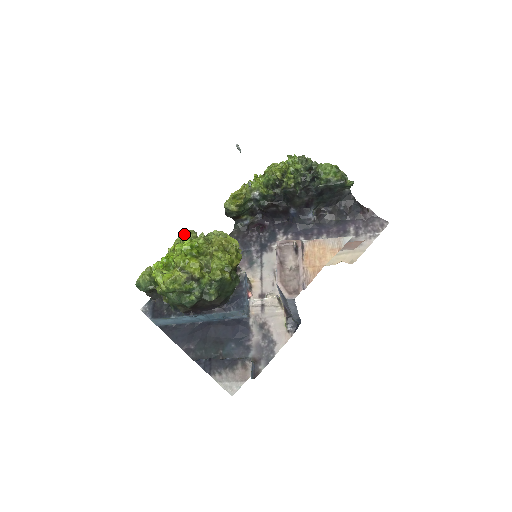
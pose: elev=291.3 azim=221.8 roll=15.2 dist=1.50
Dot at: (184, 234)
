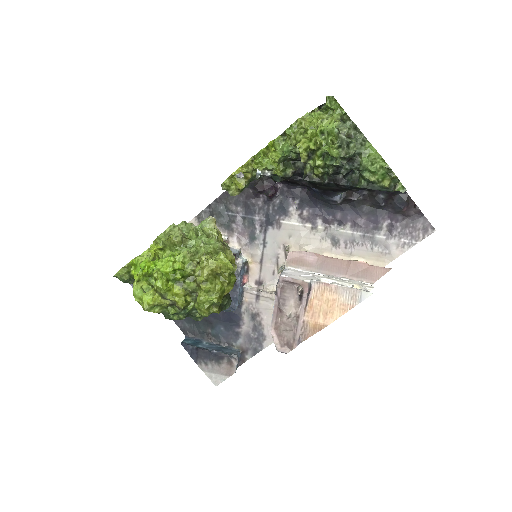
Dot at: (166, 241)
